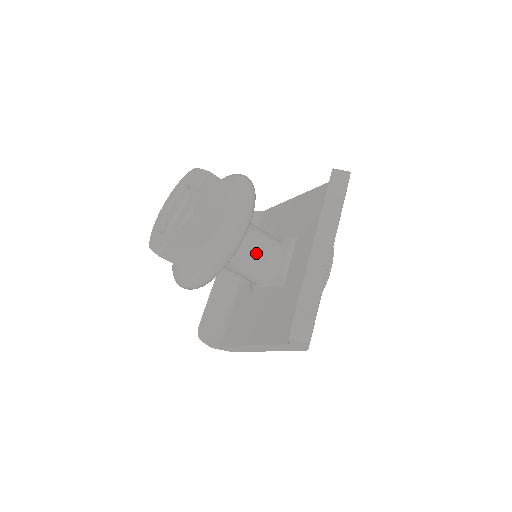
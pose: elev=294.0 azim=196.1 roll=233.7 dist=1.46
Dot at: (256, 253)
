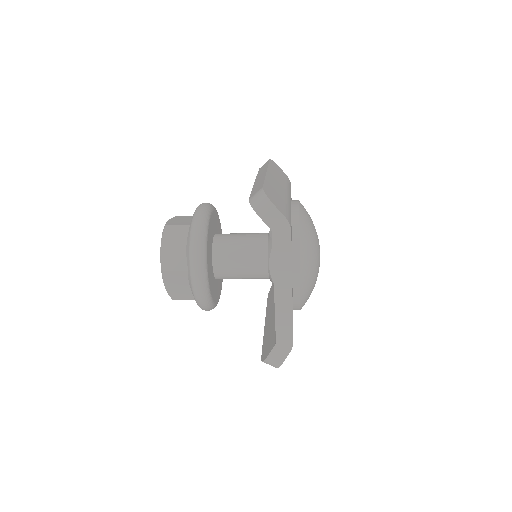
Dot at: (241, 239)
